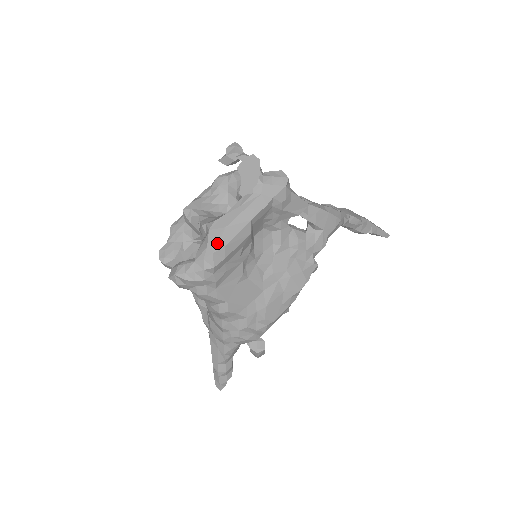
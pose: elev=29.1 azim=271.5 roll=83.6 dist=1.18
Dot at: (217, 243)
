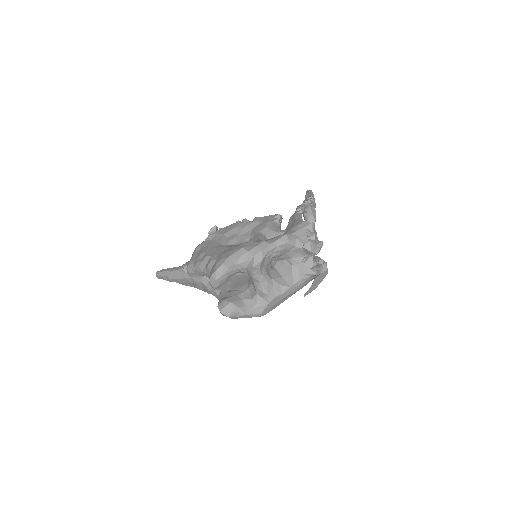
Dot at: (268, 311)
